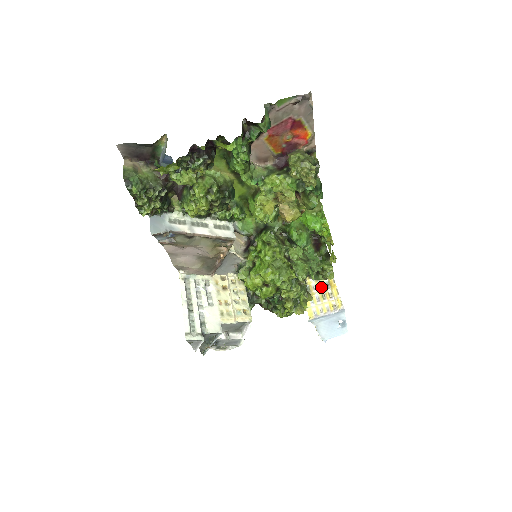
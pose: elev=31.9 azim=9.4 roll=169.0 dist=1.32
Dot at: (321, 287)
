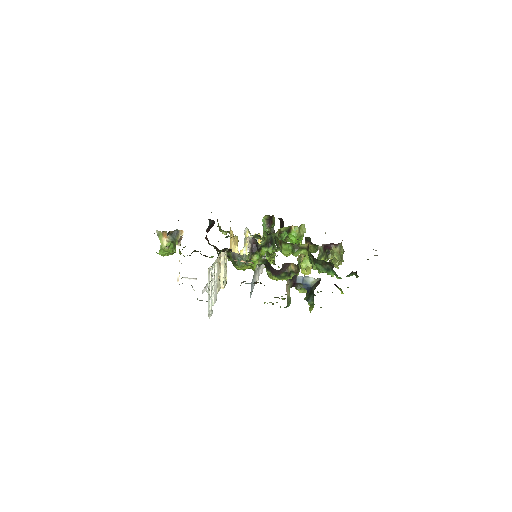
Dot at: occluded
